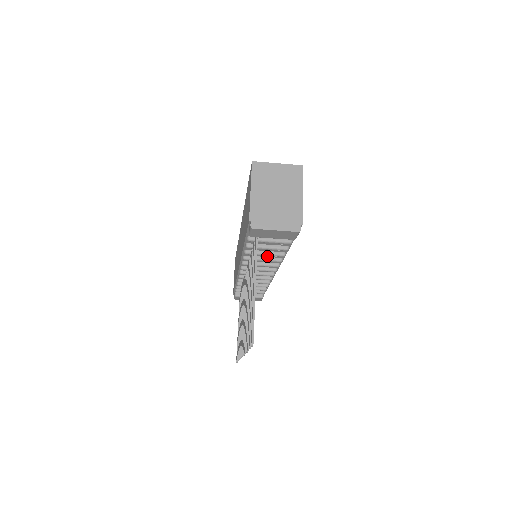
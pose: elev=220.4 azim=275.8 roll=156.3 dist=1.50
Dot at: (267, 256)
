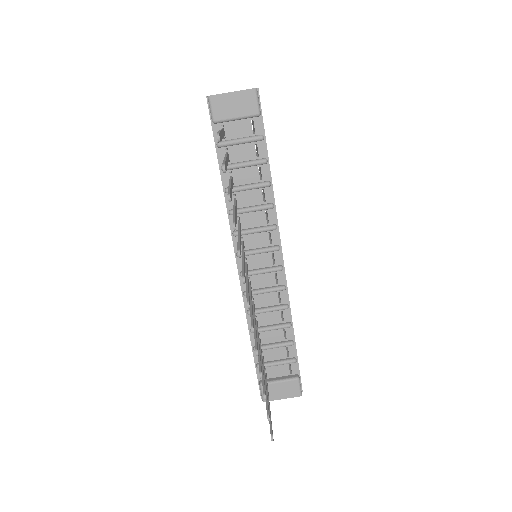
Dot at: (255, 203)
